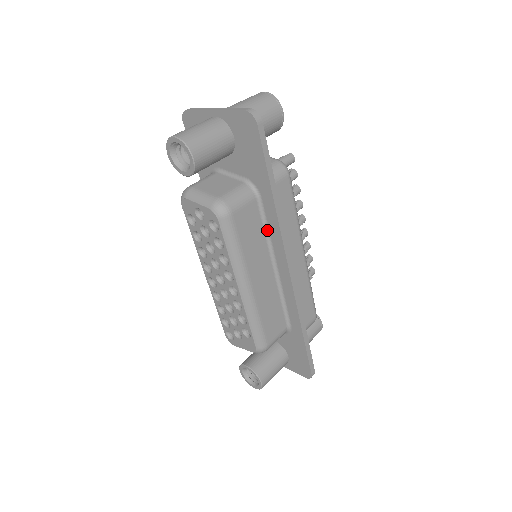
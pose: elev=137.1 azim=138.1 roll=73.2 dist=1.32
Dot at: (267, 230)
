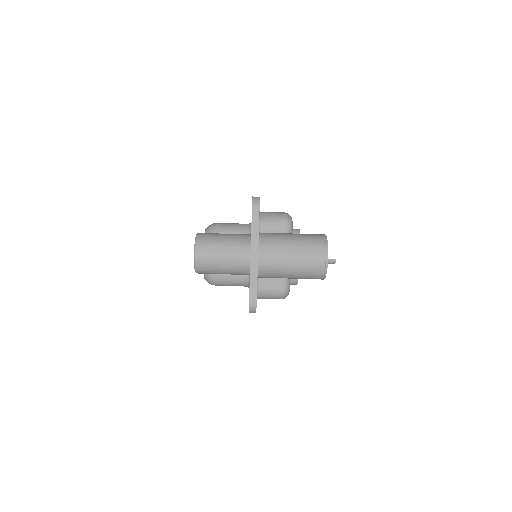
Dot at: occluded
